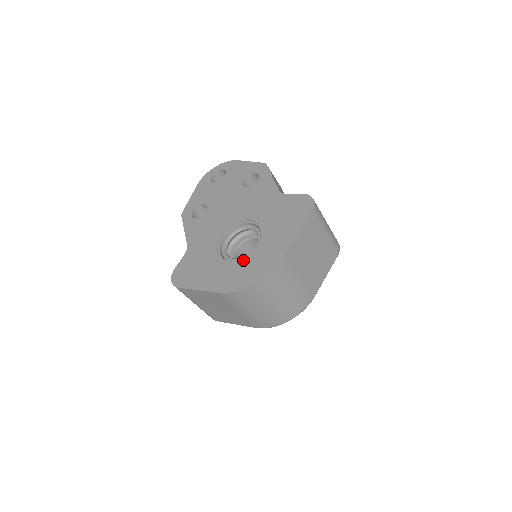
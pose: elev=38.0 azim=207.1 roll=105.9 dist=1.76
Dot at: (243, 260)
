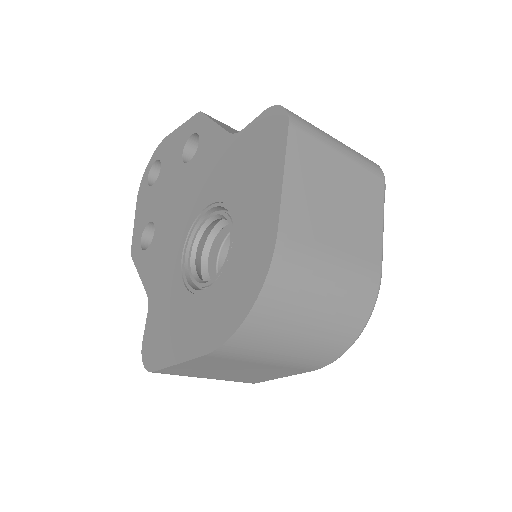
Dot at: (220, 276)
